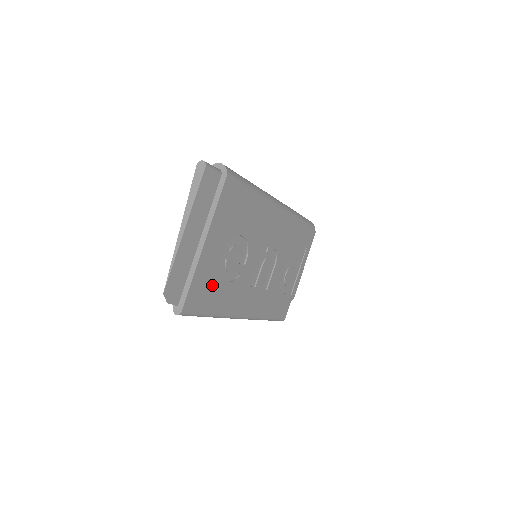
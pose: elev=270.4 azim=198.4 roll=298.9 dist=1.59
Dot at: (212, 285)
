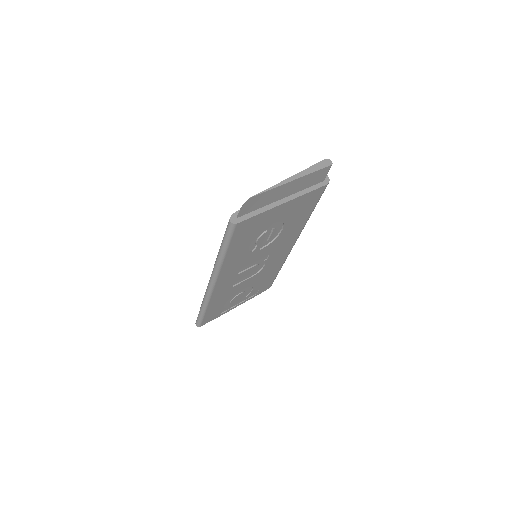
Dot at: (251, 234)
